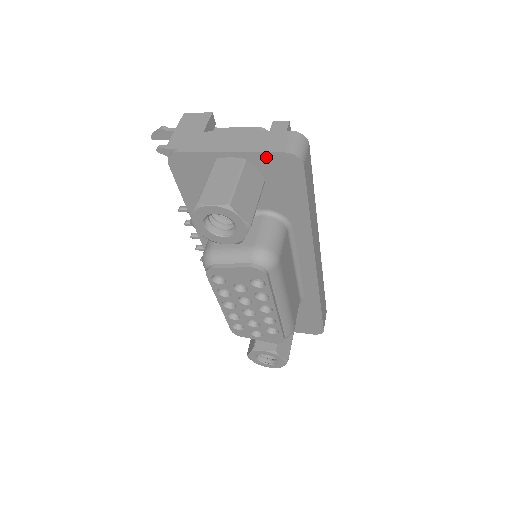
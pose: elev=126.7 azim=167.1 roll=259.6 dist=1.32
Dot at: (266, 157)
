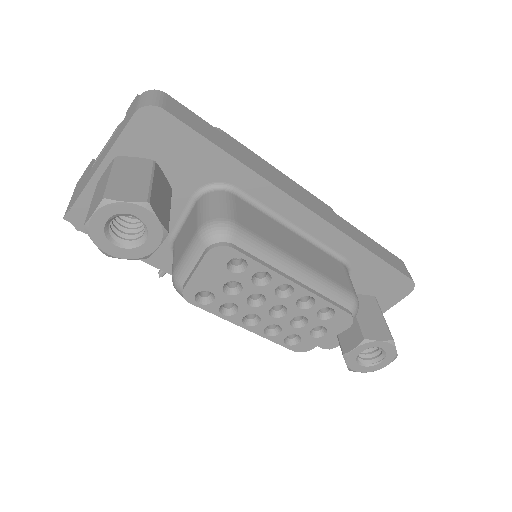
Dot at: (128, 136)
